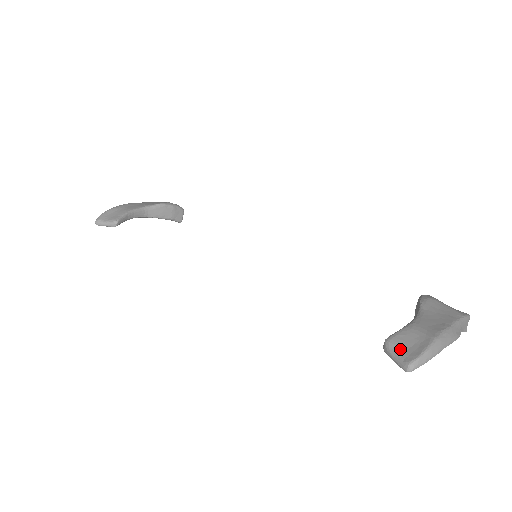
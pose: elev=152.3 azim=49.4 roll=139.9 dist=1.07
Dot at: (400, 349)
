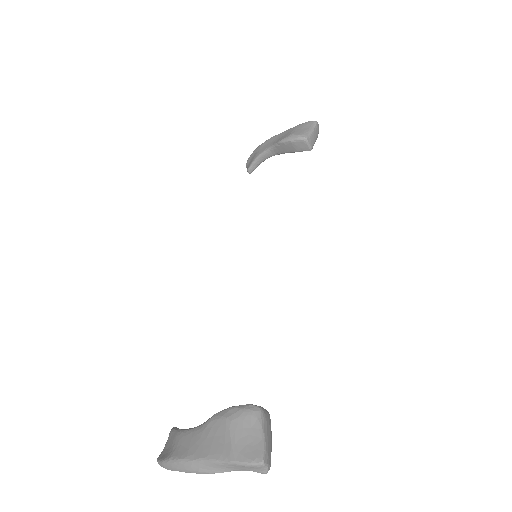
Dot at: (166, 443)
